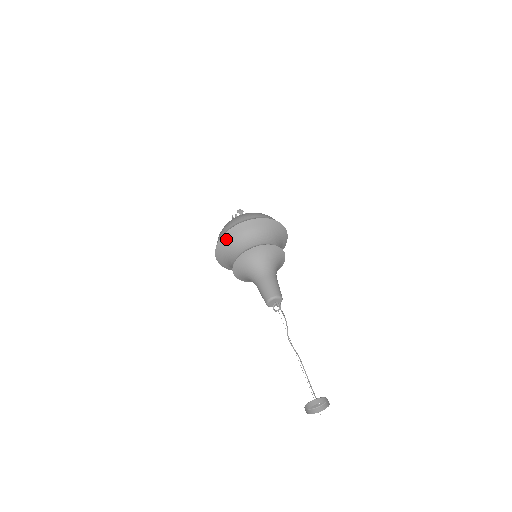
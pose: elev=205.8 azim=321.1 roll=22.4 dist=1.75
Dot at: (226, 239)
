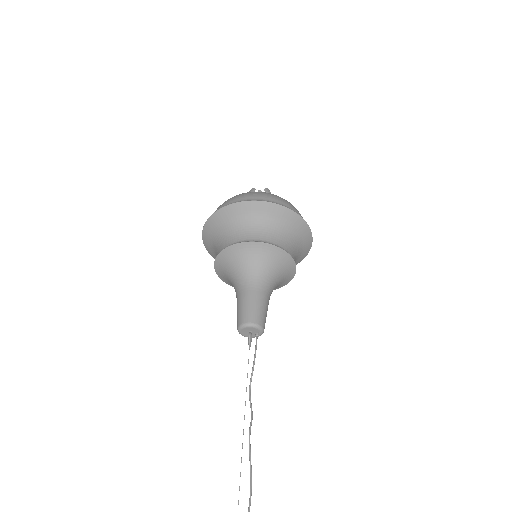
Dot at: (209, 248)
